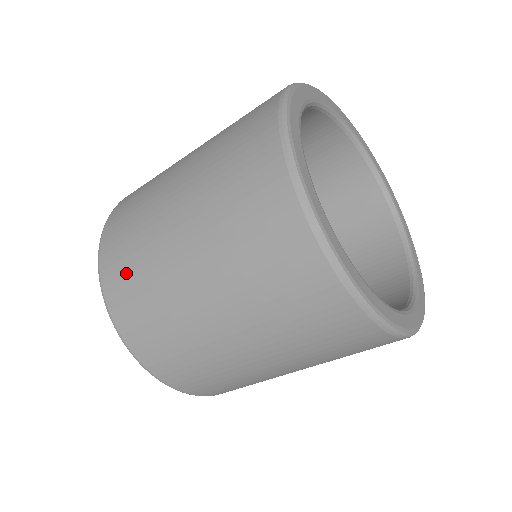
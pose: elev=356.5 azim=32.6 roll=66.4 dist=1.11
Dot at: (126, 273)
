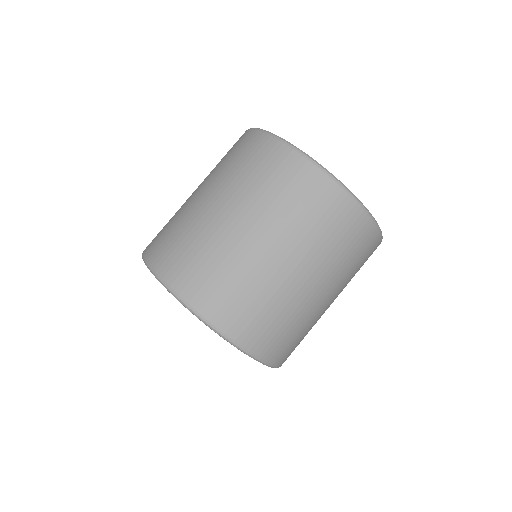
Dot at: (161, 232)
